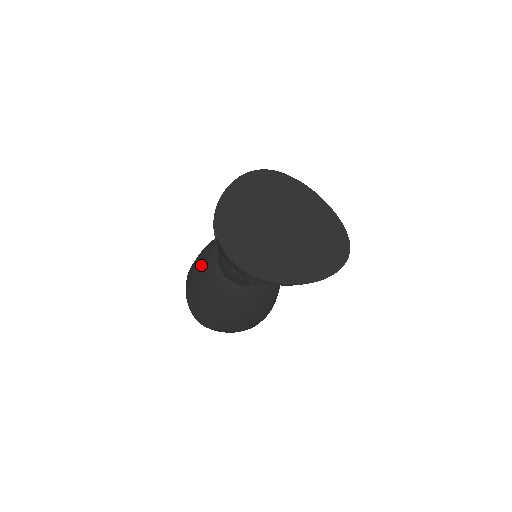
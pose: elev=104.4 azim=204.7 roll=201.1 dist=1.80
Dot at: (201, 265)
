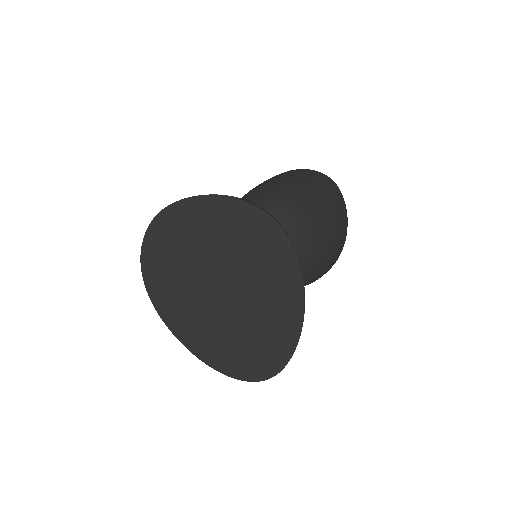
Dot at: (245, 195)
